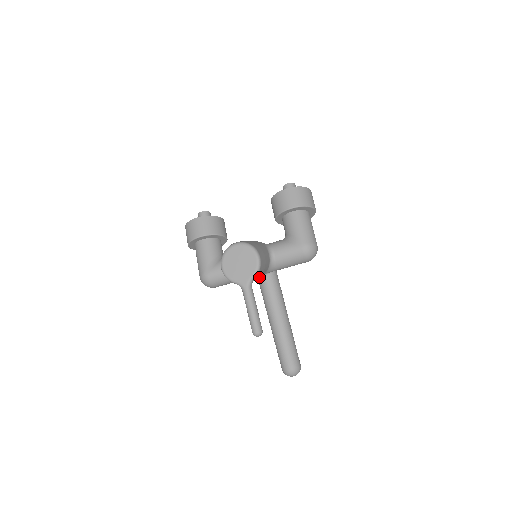
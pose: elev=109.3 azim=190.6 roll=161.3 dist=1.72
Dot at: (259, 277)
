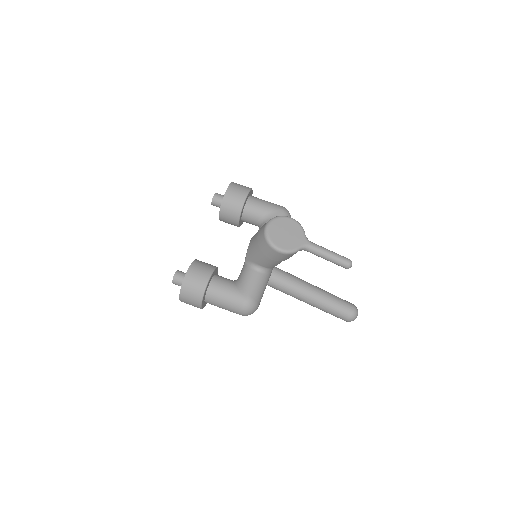
Dot at: occluded
